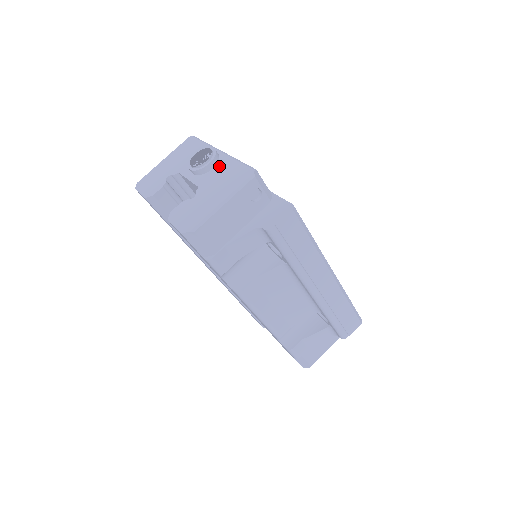
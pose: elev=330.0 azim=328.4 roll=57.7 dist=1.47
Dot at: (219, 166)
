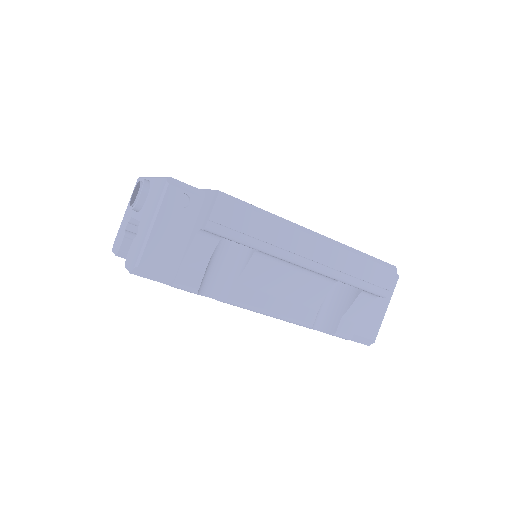
Dot at: (150, 192)
